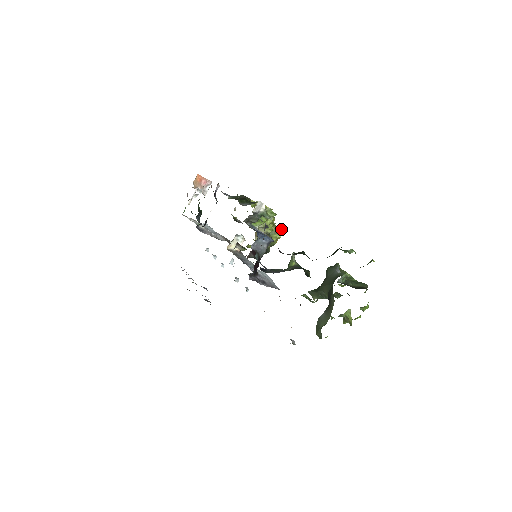
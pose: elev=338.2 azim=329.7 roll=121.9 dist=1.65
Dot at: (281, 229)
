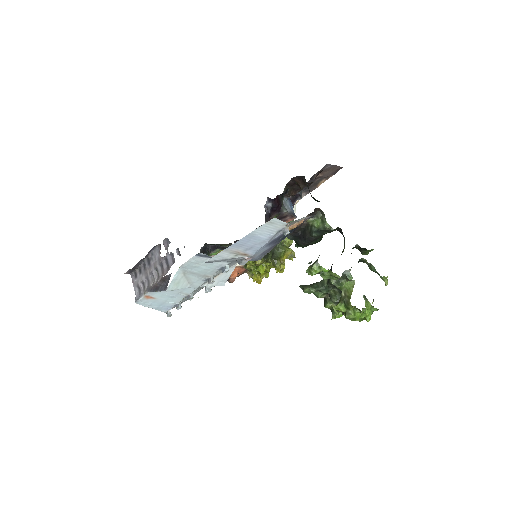
Dot at: (293, 252)
